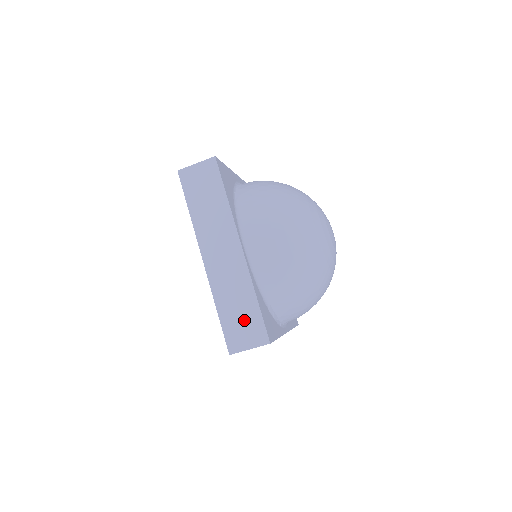
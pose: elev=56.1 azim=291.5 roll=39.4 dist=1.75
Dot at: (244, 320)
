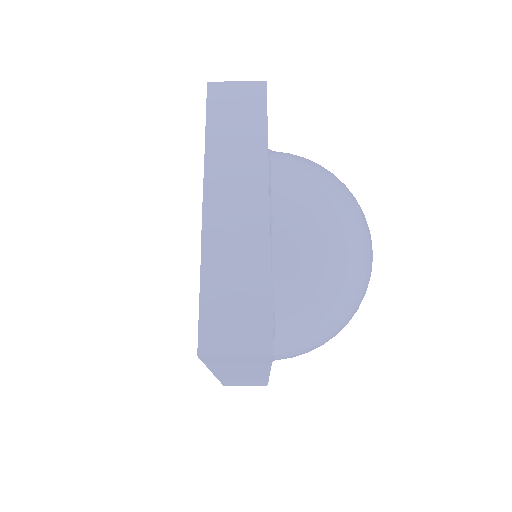
Dot at: (240, 306)
